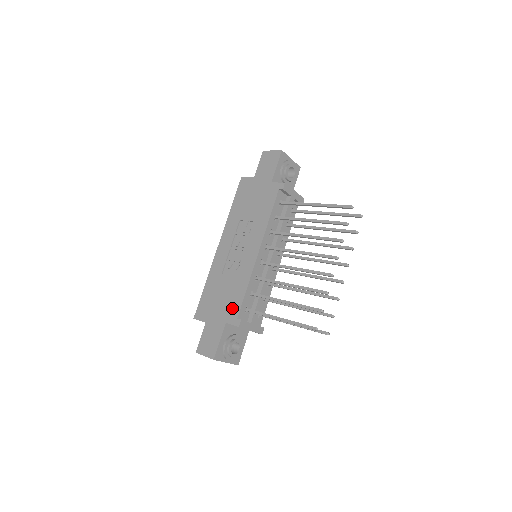
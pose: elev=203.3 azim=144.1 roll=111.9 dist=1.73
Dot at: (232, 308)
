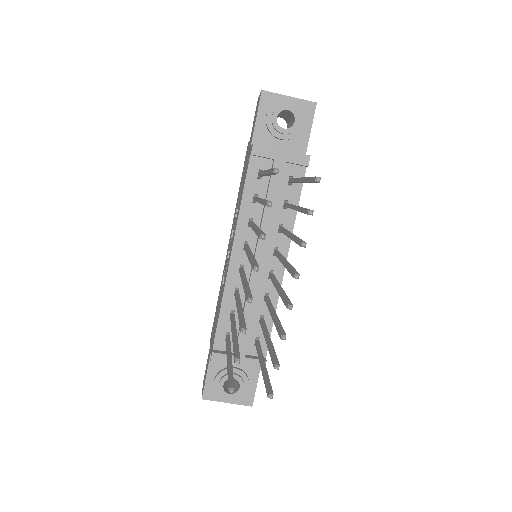
Dot at: (214, 333)
